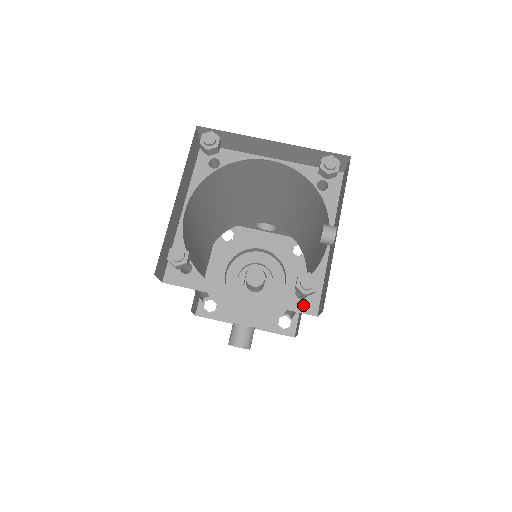
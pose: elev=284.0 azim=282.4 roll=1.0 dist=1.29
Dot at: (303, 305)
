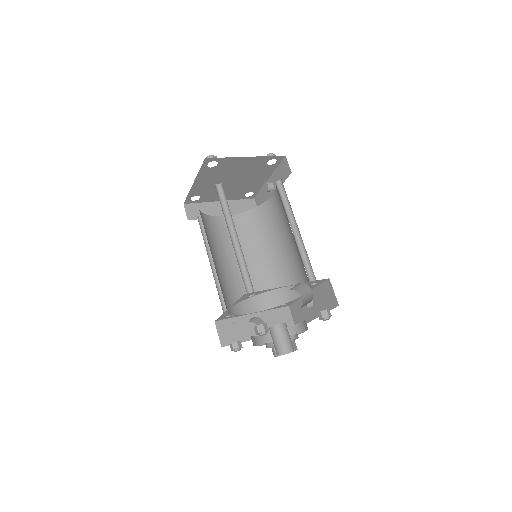
Dot at: occluded
